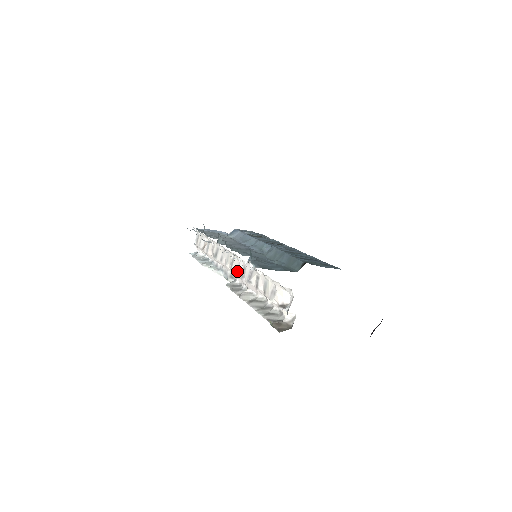
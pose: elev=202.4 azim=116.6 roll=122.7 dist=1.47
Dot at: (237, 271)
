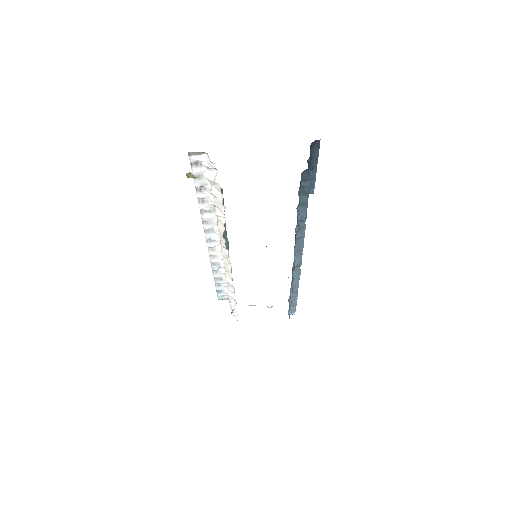
Dot at: (220, 241)
